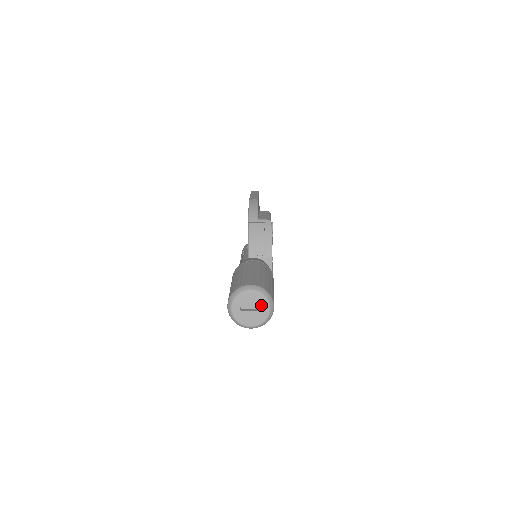
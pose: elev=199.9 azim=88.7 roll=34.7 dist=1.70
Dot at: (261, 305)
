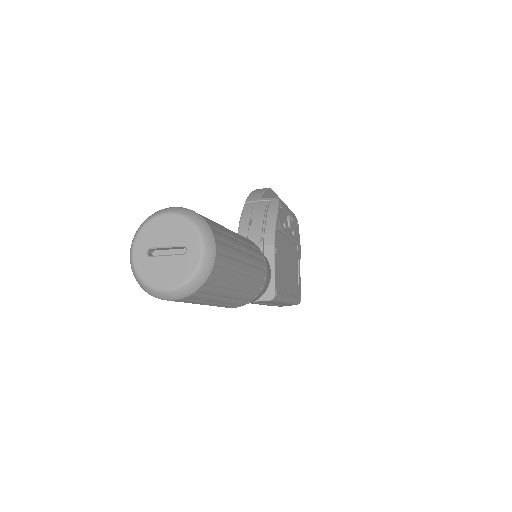
Dot at: (186, 241)
